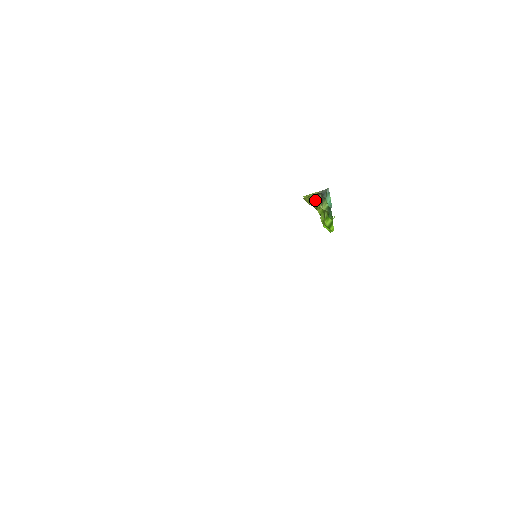
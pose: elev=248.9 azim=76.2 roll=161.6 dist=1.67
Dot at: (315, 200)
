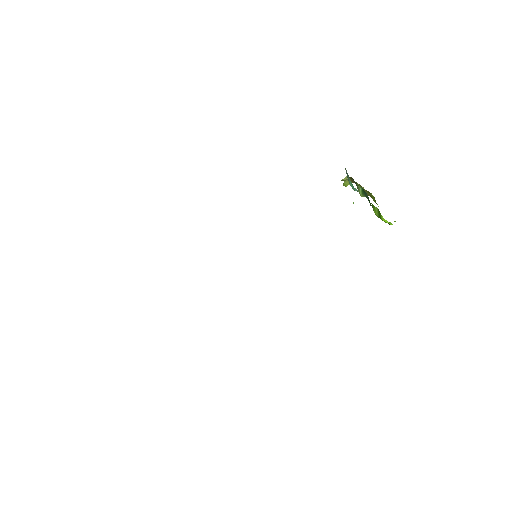
Dot at: occluded
